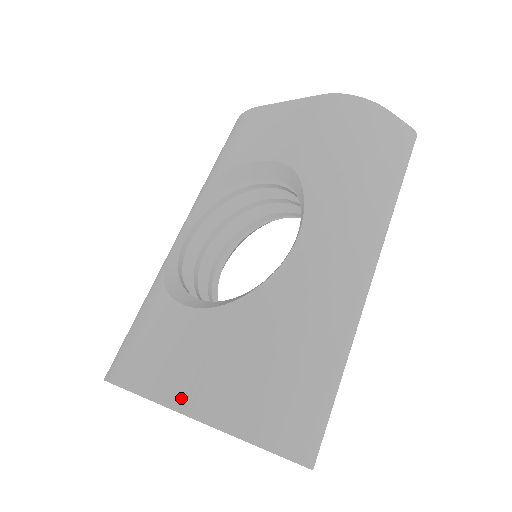
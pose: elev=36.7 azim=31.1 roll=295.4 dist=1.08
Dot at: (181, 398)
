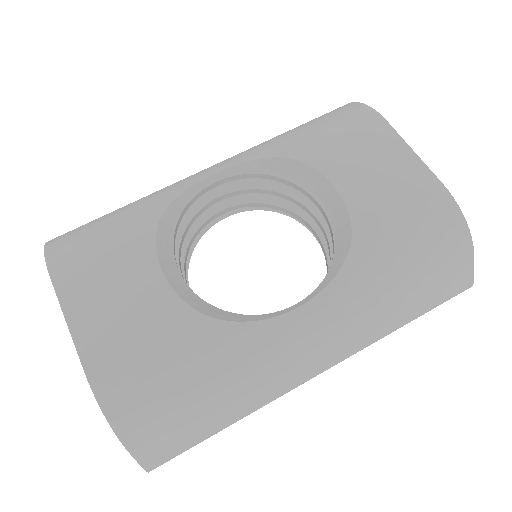
Dot at: (93, 354)
